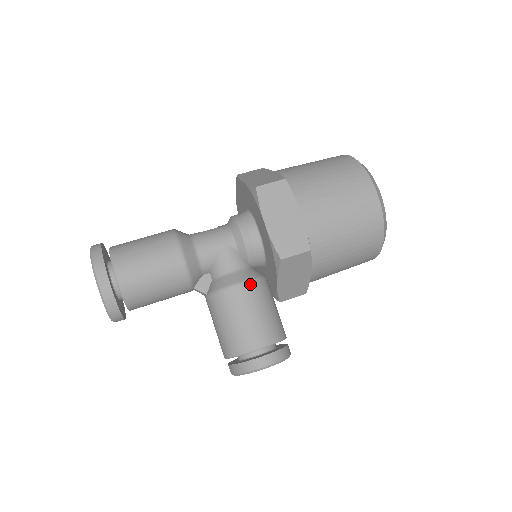
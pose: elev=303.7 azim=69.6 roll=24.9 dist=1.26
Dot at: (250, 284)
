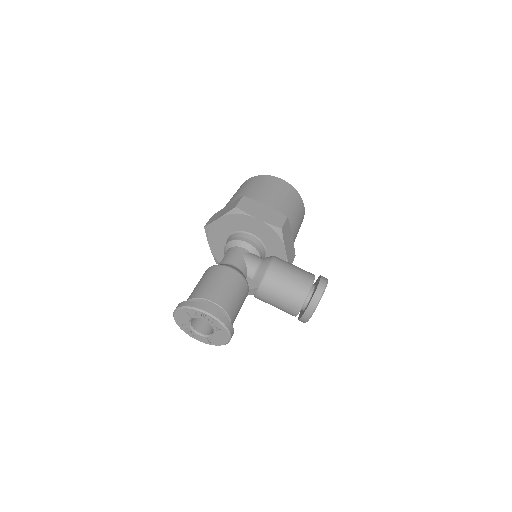
Dot at: (275, 259)
